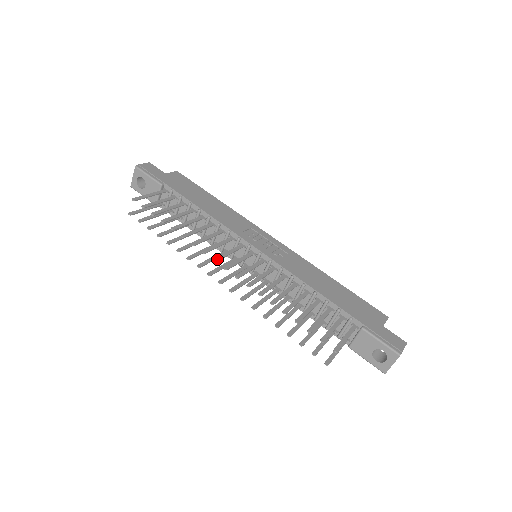
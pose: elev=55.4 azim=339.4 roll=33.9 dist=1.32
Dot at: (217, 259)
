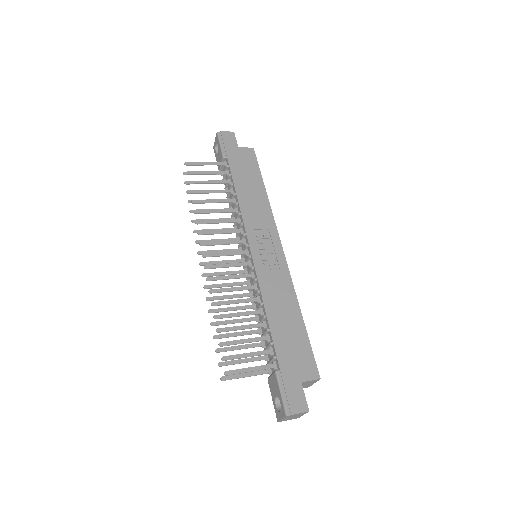
Dot at: (204, 244)
